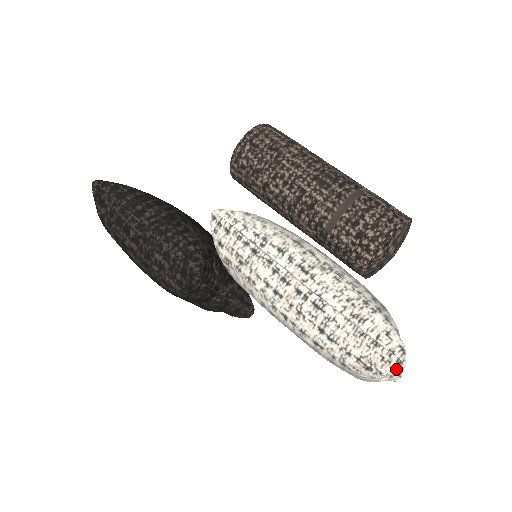
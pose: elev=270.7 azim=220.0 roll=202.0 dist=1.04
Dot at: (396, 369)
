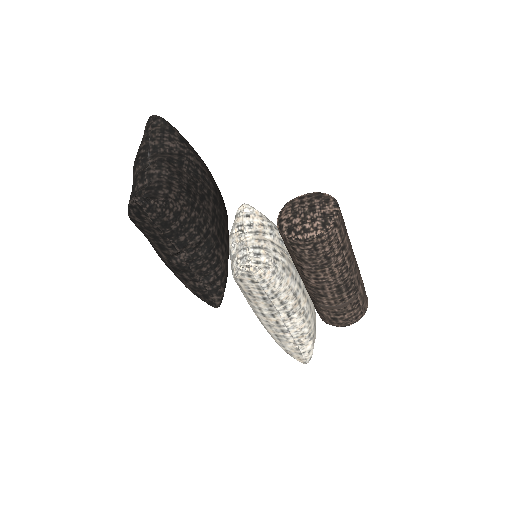
Dot at: occluded
